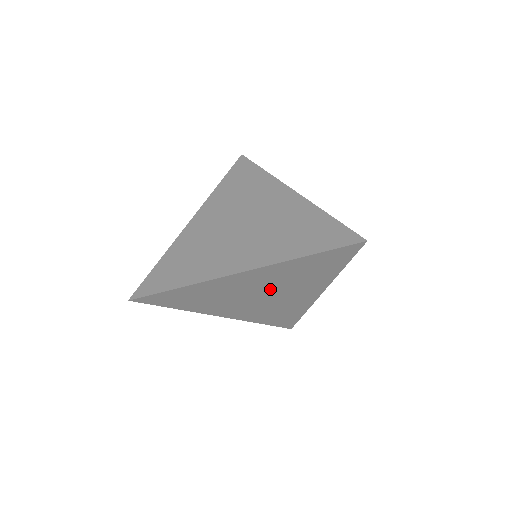
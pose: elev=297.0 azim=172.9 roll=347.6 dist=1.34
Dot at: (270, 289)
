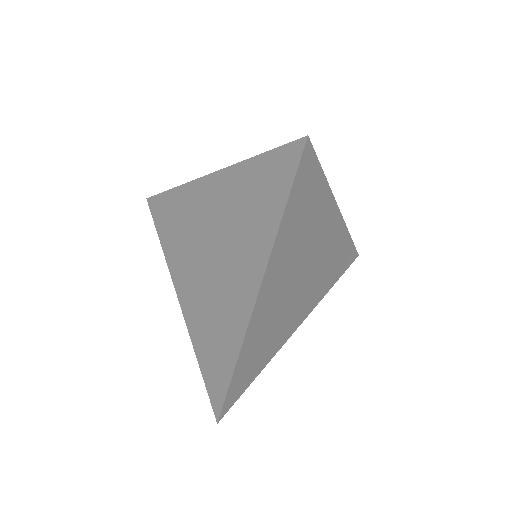
Dot at: (298, 268)
